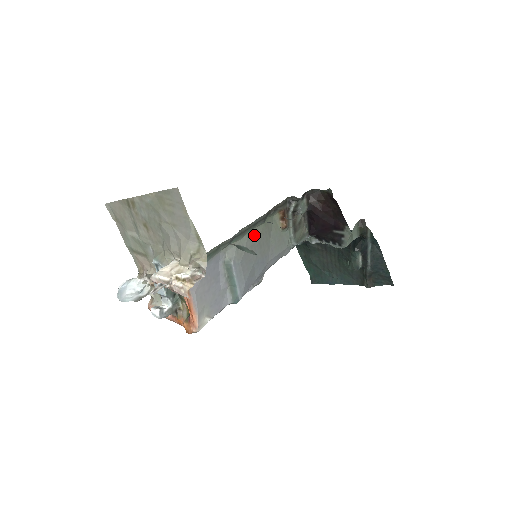
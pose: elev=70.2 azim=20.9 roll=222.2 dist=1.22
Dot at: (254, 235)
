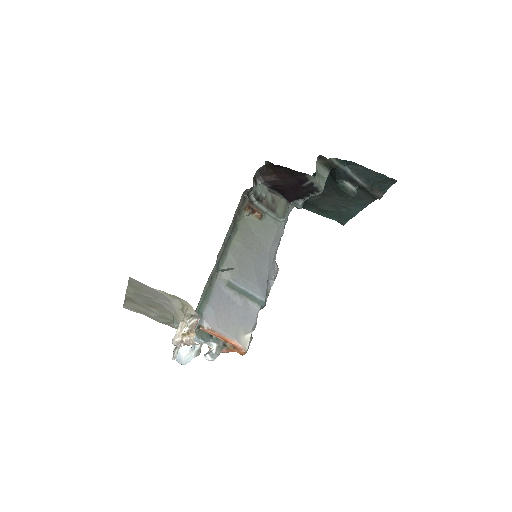
Dot at: (236, 246)
